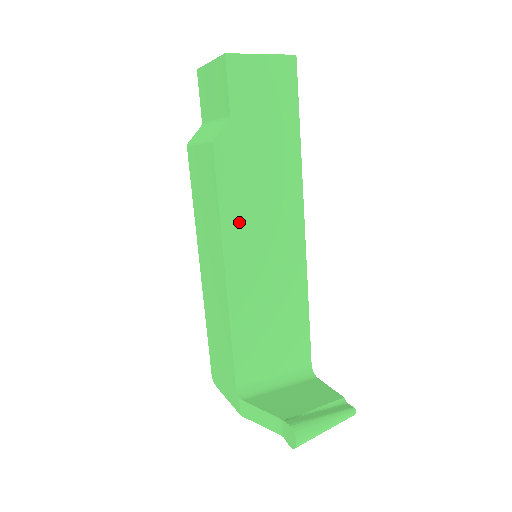
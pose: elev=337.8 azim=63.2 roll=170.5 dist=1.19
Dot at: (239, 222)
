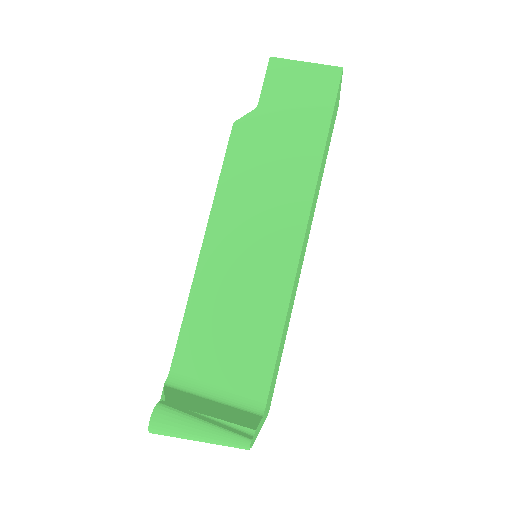
Dot at: (234, 200)
